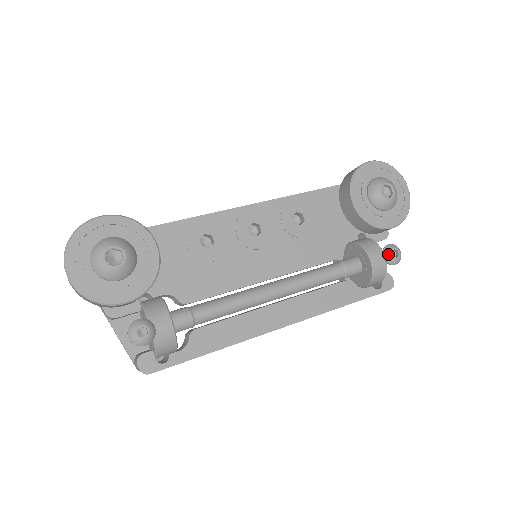
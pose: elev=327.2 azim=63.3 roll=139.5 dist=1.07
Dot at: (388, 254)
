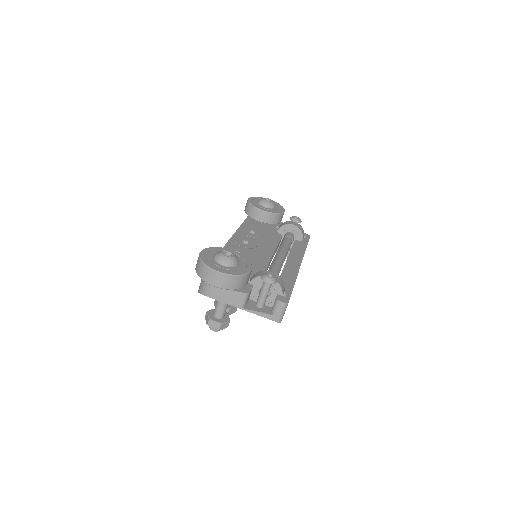
Dot at: (295, 219)
